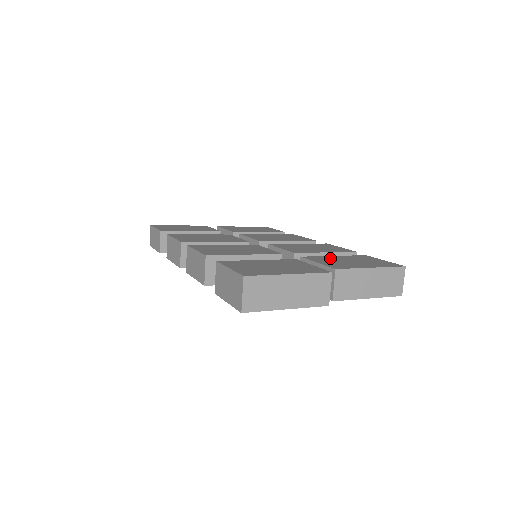
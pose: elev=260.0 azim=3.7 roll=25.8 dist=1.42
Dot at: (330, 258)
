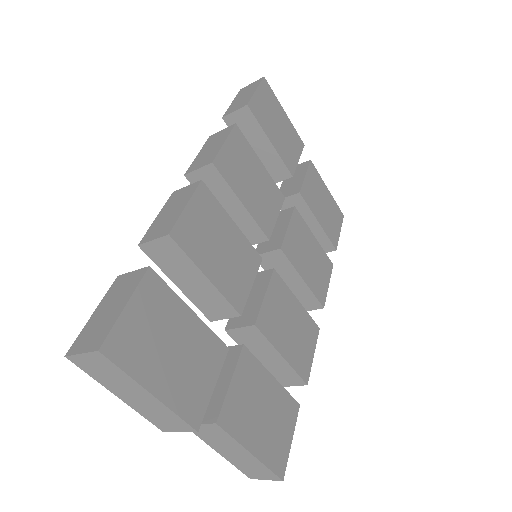
Dot at: (260, 381)
